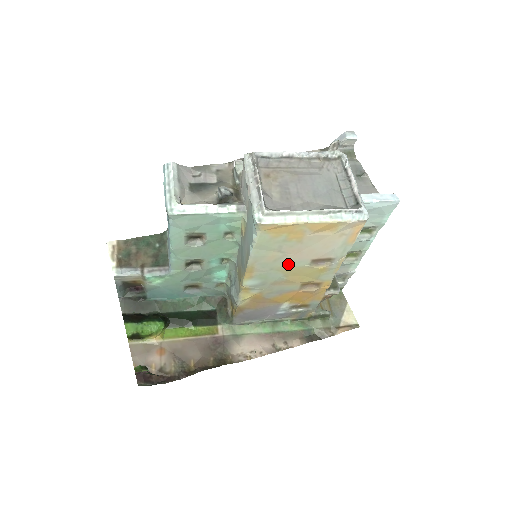
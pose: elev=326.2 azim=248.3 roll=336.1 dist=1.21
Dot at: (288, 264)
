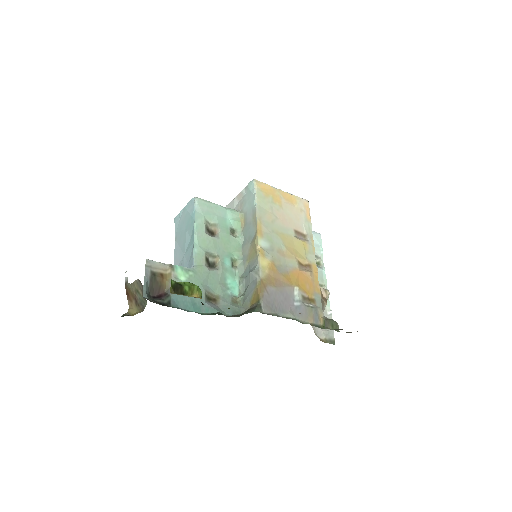
Dot at: (281, 230)
